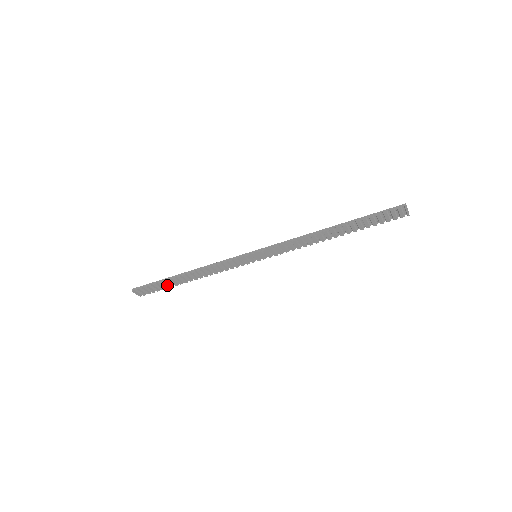
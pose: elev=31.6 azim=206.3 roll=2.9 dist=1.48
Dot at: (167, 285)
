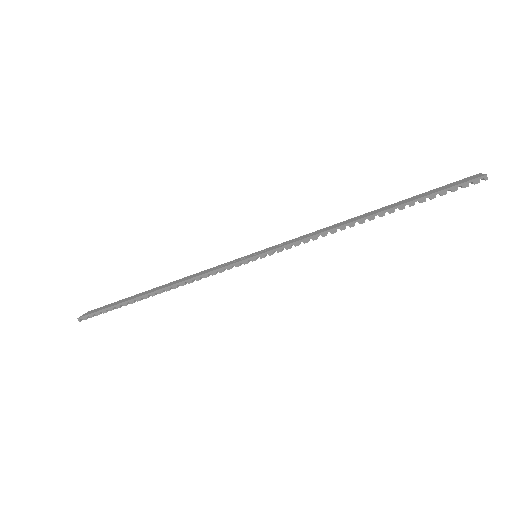
Dot at: occluded
